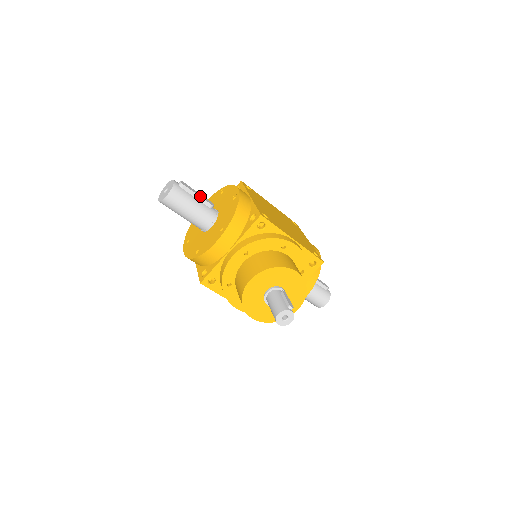
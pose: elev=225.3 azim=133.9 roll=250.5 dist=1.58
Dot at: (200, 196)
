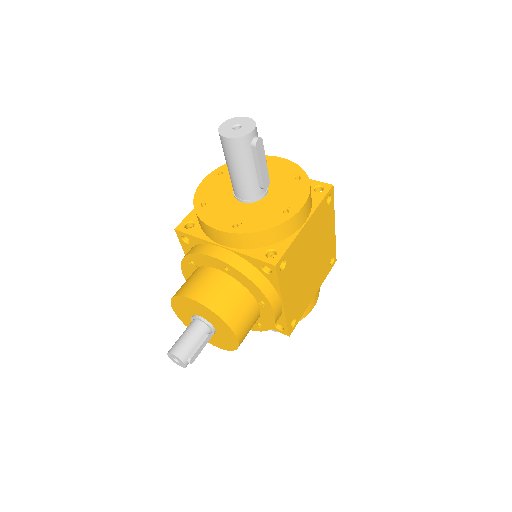
Dot at: (261, 170)
